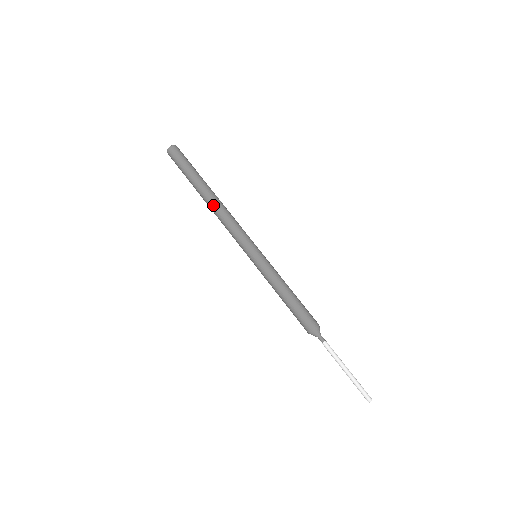
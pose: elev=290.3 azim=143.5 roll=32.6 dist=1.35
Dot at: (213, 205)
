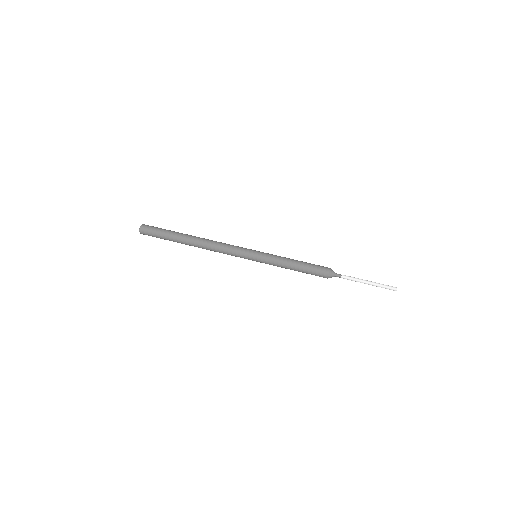
Dot at: (203, 240)
